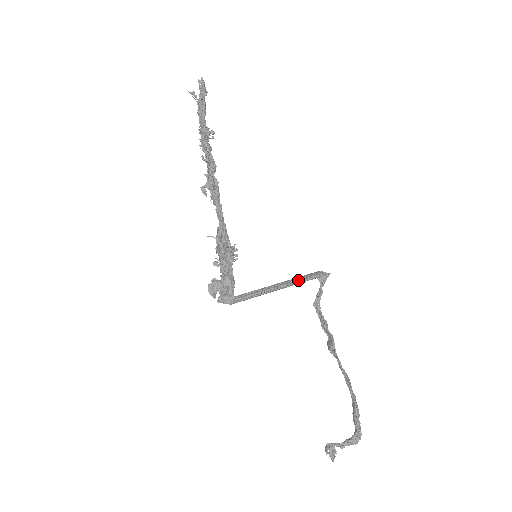
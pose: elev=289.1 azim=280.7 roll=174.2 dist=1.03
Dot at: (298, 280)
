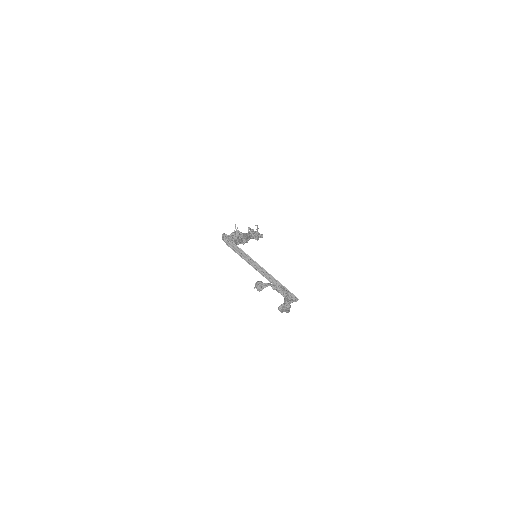
Dot at: (275, 283)
